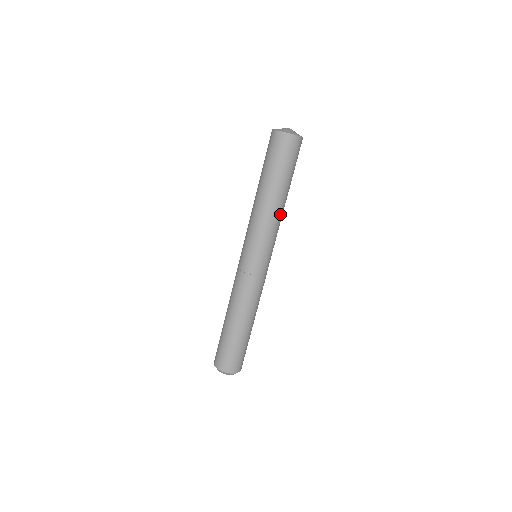
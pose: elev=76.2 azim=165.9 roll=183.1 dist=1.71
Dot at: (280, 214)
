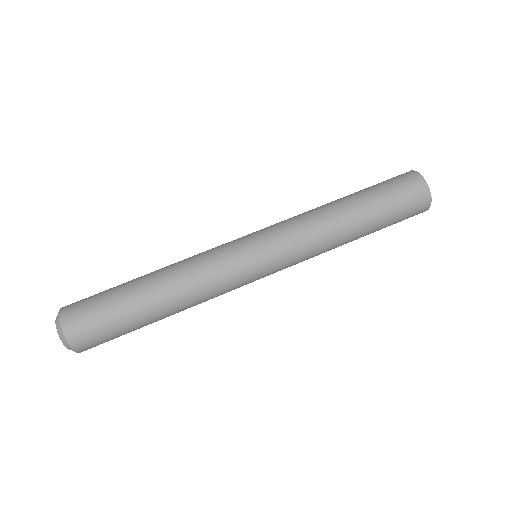
Dot at: (331, 240)
